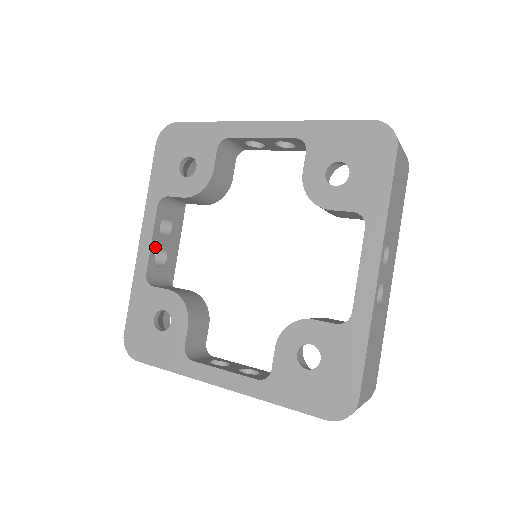
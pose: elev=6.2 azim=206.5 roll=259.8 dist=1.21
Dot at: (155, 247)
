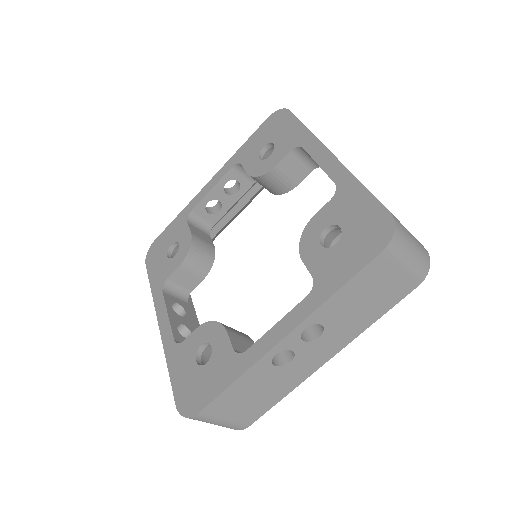
Dot at: (212, 196)
